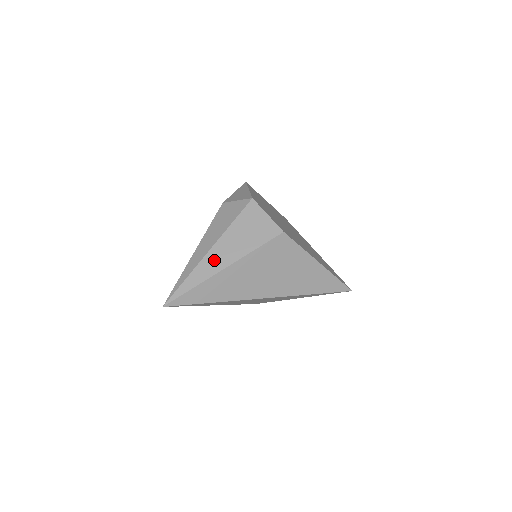
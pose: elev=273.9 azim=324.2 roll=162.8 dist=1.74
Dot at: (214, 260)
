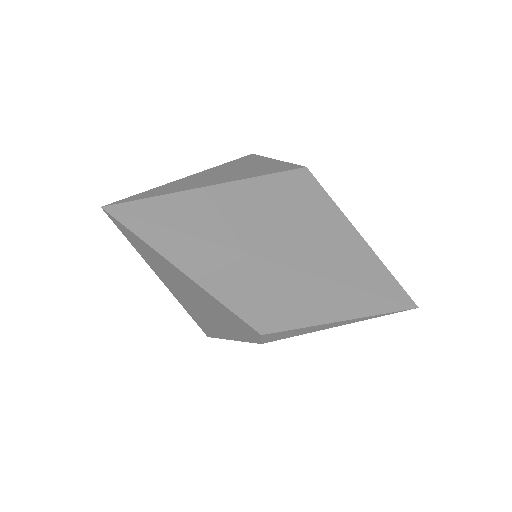
Dot at: (202, 179)
